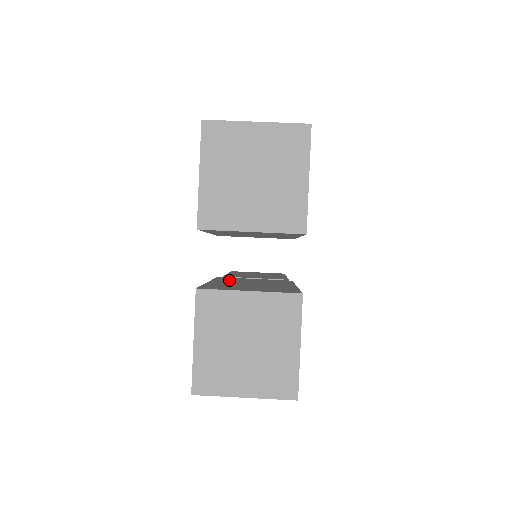
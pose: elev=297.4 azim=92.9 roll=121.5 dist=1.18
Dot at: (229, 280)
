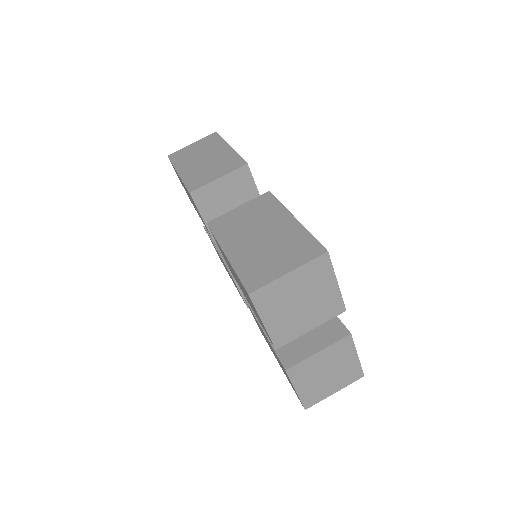
Dot at: occluded
